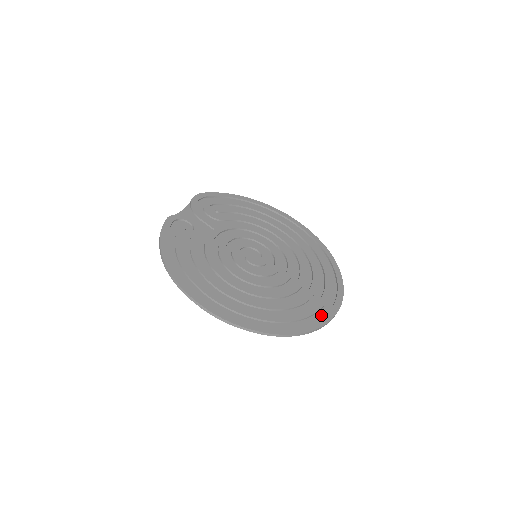
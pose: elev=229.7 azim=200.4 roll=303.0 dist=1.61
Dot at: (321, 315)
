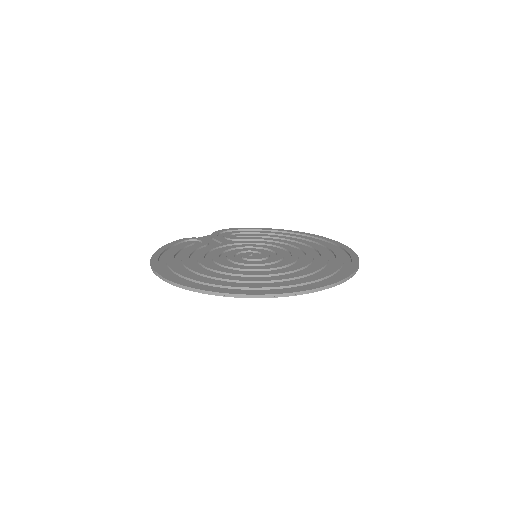
Dot at: (304, 287)
